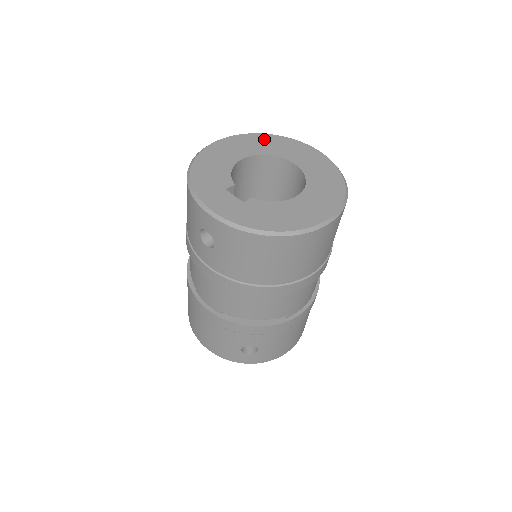
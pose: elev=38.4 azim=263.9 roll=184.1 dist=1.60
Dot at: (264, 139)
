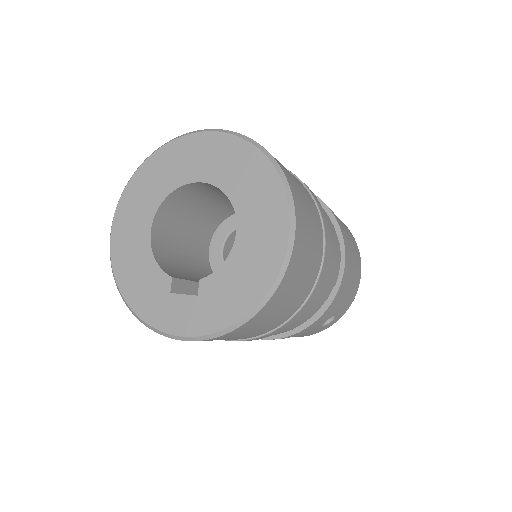
Dot at: (146, 175)
